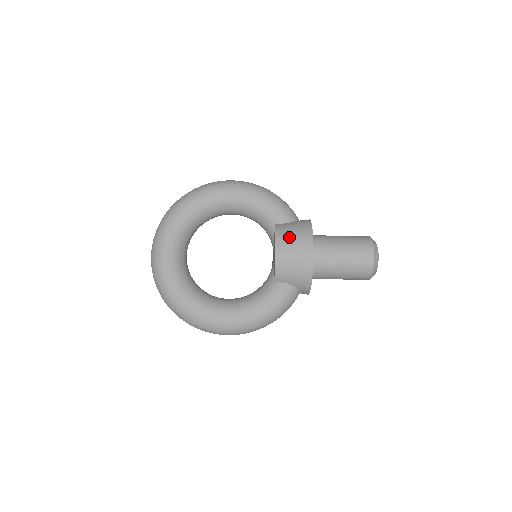
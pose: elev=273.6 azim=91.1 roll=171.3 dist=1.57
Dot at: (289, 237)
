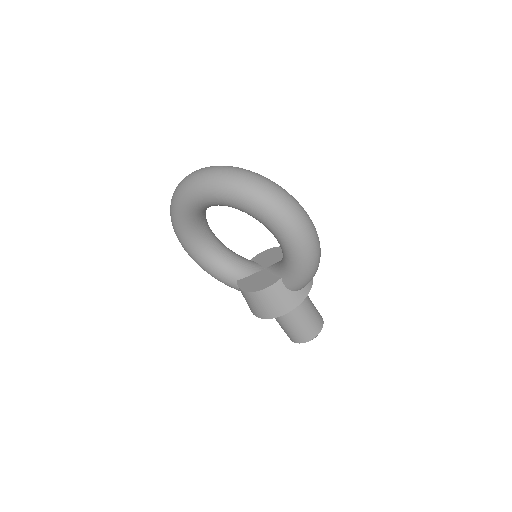
Dot at: (266, 301)
